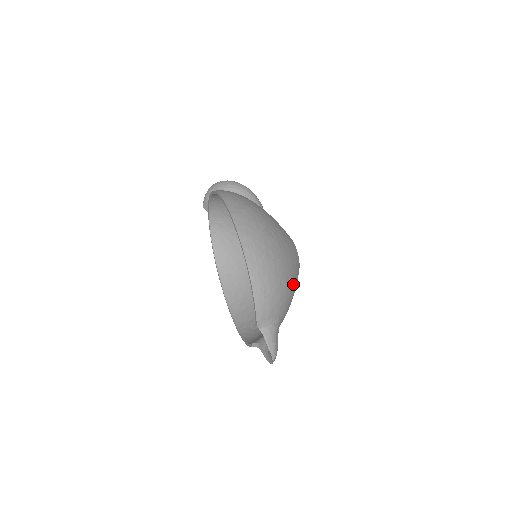
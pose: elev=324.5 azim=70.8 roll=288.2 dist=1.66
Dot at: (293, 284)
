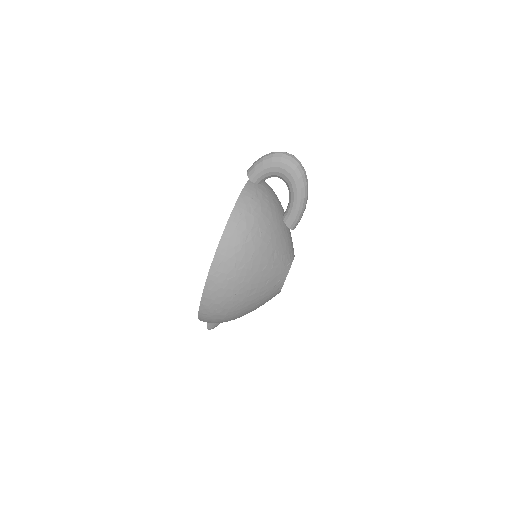
Dot at: occluded
